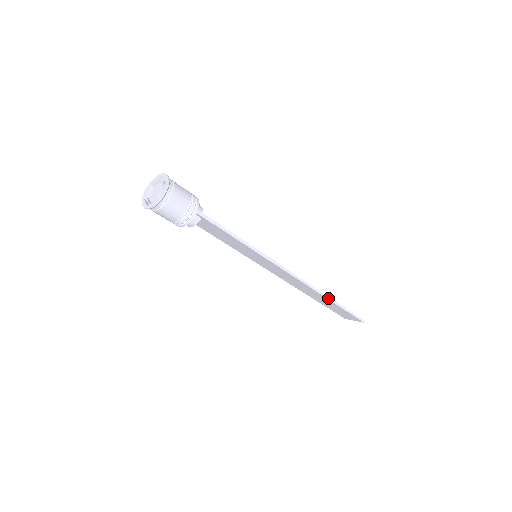
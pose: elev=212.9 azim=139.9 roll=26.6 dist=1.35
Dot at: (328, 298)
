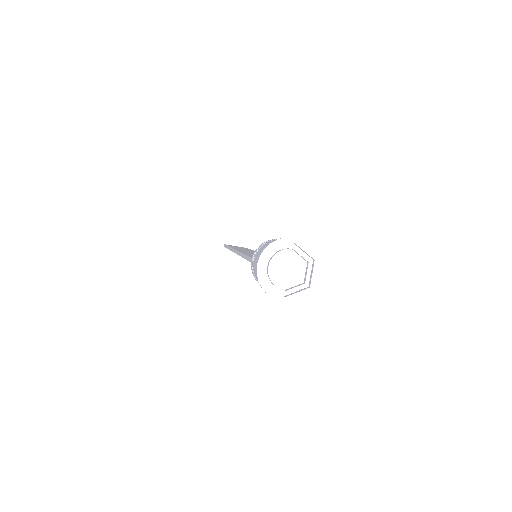
Dot at: occluded
